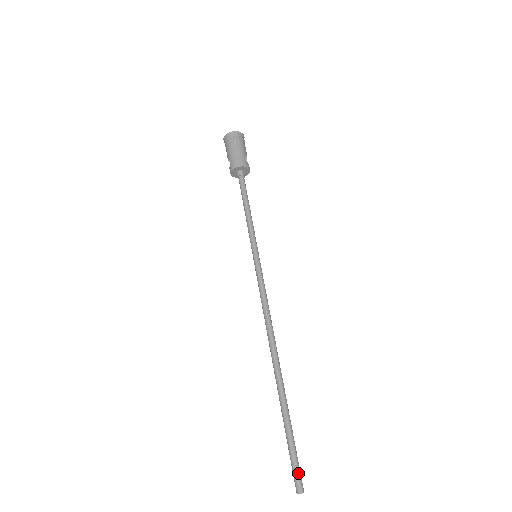
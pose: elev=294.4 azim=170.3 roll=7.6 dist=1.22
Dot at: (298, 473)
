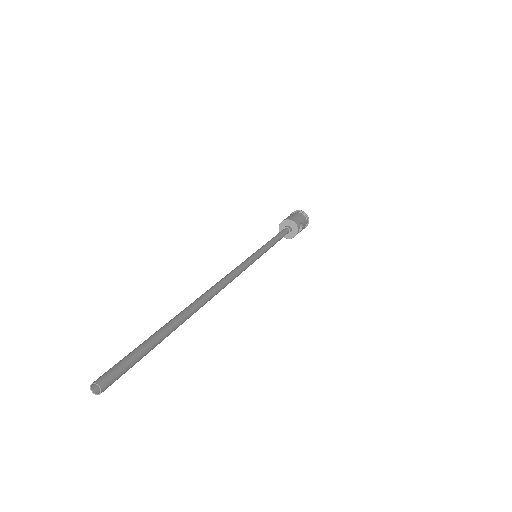
Dot at: (119, 368)
